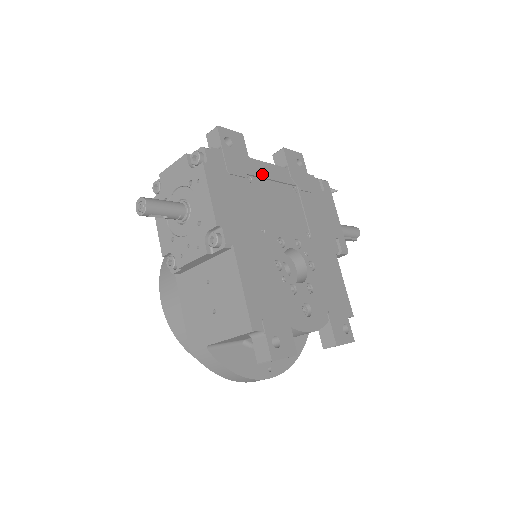
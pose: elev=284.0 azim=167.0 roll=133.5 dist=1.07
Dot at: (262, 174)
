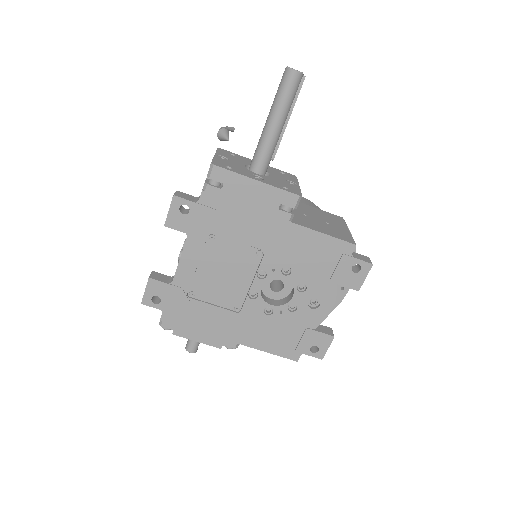
Dot at: (189, 277)
